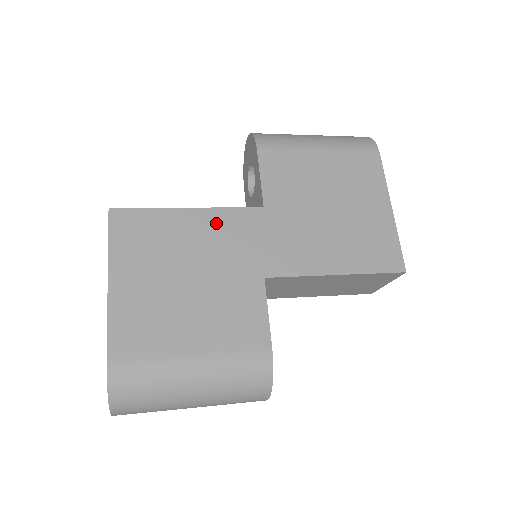
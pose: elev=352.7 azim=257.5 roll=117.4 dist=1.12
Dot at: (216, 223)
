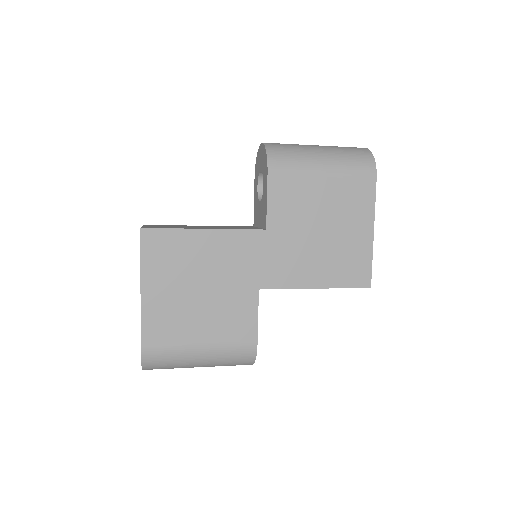
Dot at: (226, 243)
